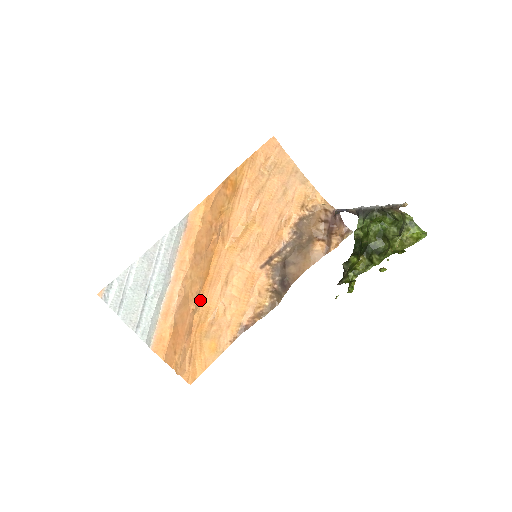
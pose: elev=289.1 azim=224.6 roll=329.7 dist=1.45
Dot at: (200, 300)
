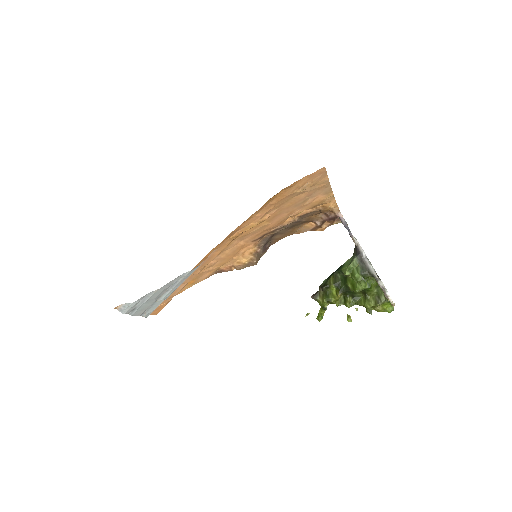
Dot at: (193, 268)
